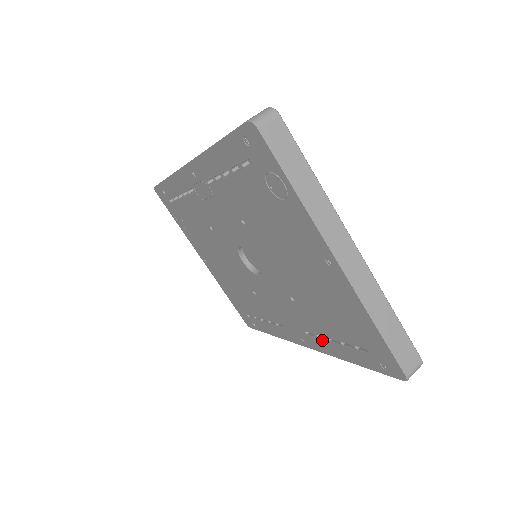
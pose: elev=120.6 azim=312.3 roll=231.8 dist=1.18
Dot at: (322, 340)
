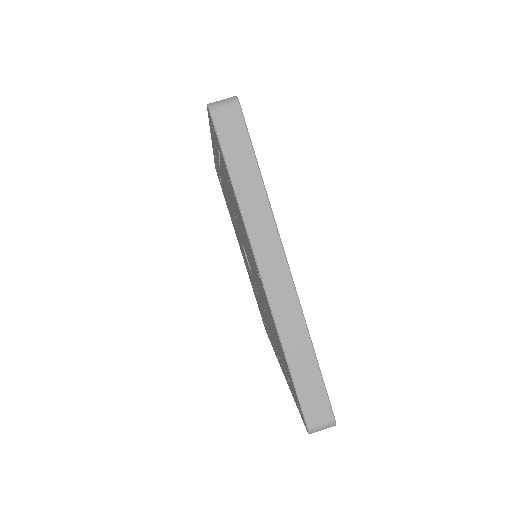
Dot at: occluded
